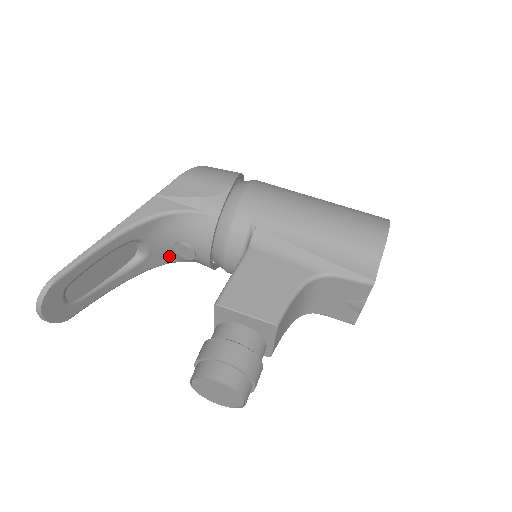
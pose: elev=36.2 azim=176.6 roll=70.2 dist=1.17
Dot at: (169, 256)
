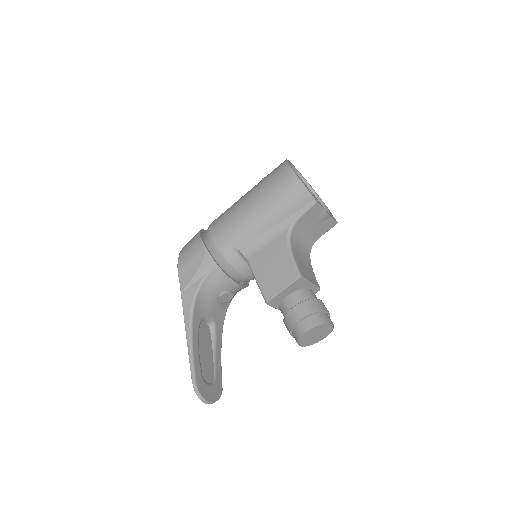
Dot at: (223, 307)
